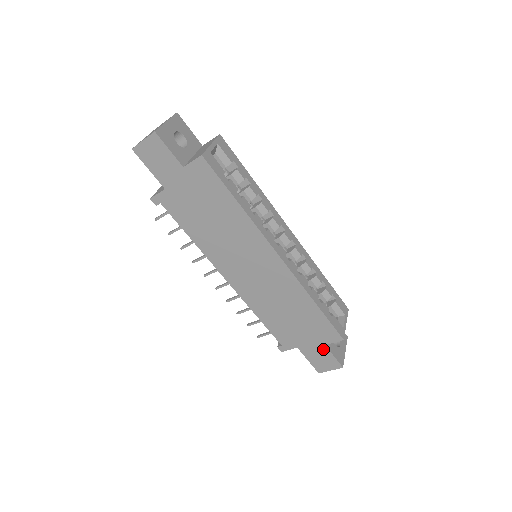
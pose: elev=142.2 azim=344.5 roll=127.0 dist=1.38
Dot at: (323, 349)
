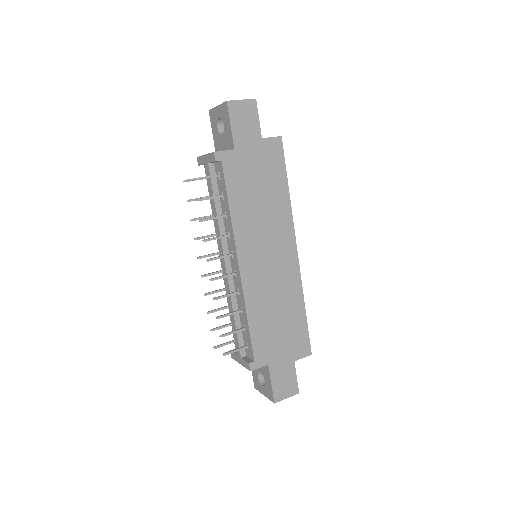
Dot at: (291, 367)
